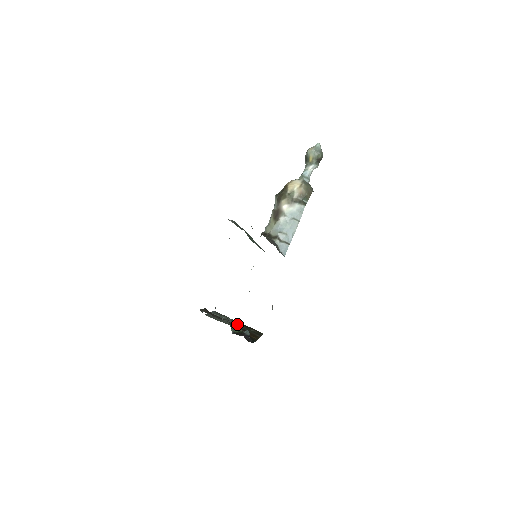
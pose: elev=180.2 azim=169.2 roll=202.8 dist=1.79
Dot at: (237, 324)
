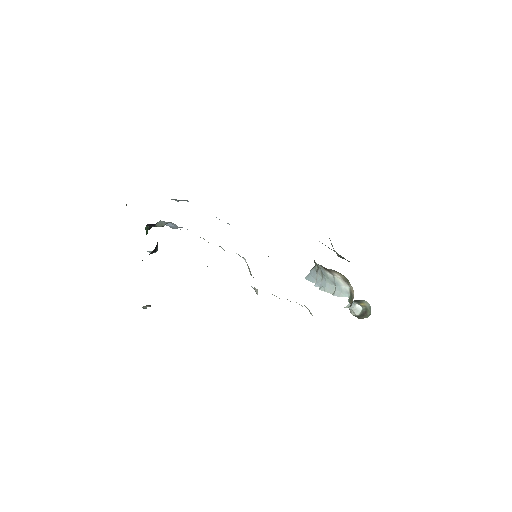
Dot at: occluded
